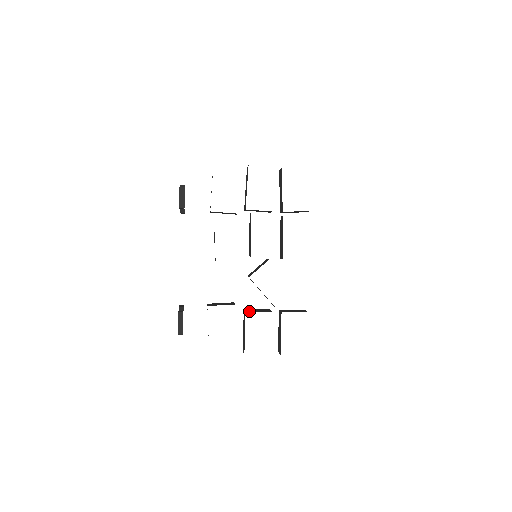
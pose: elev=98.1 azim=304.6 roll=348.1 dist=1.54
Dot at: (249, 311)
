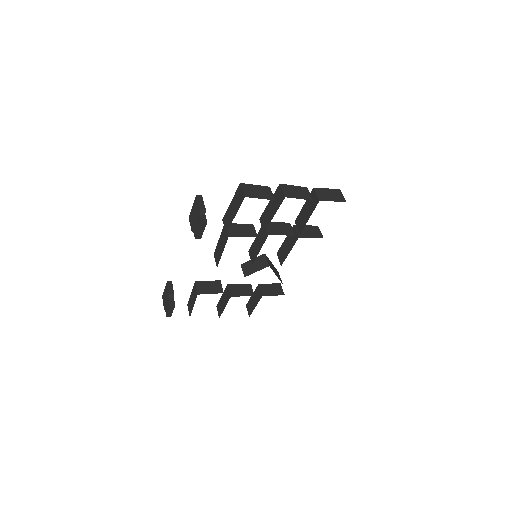
Dot at: (234, 295)
